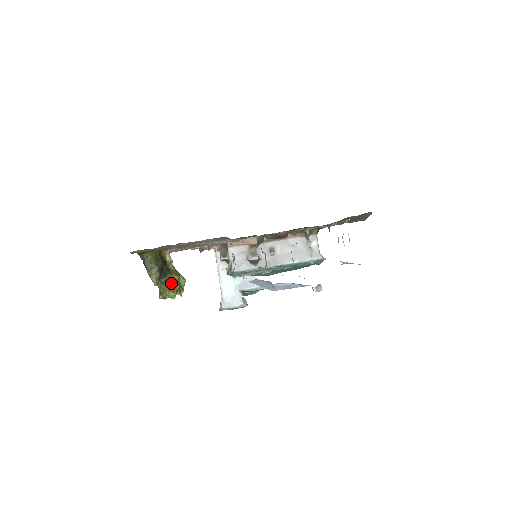
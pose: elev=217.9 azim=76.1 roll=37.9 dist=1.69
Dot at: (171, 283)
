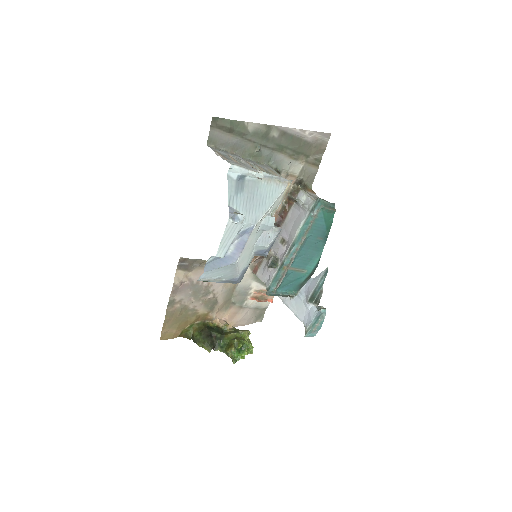
Dot at: (229, 342)
